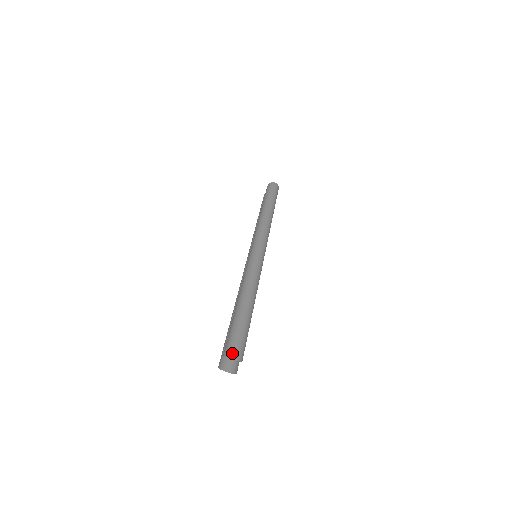
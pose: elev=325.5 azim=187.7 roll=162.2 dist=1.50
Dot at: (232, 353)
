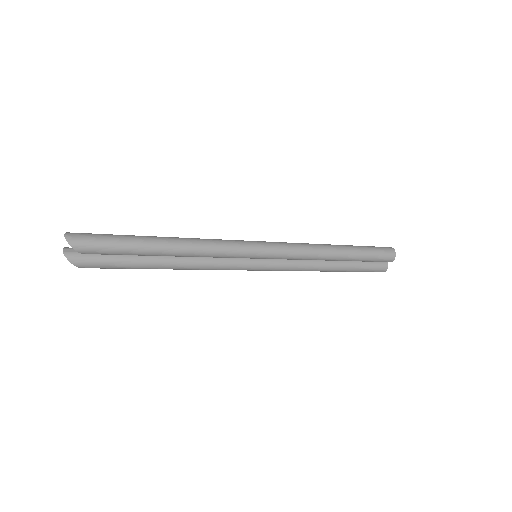
Dot at: (73, 233)
